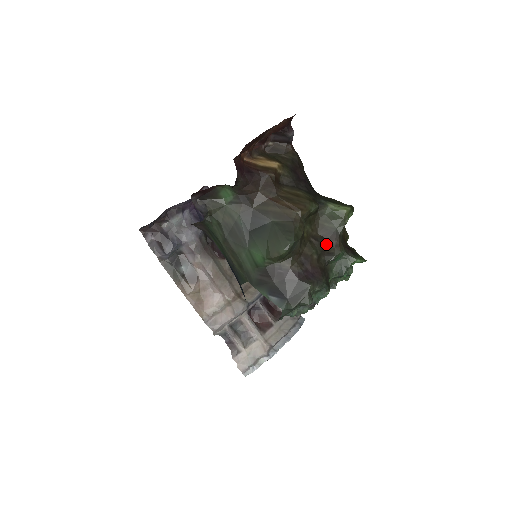
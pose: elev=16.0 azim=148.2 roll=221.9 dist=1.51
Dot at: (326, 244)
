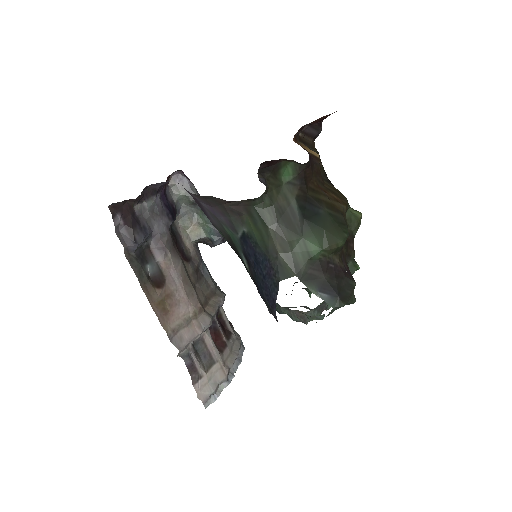
Dot at: (348, 245)
